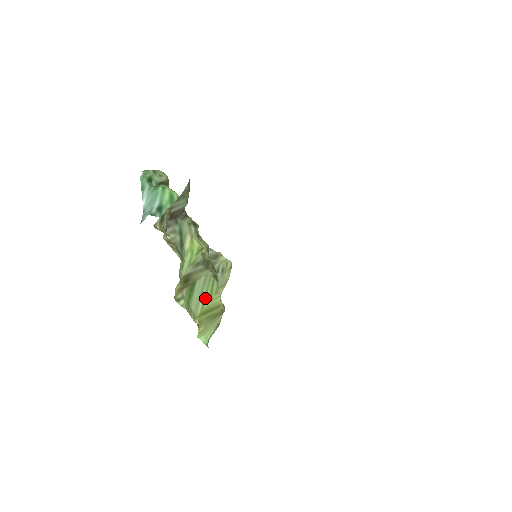
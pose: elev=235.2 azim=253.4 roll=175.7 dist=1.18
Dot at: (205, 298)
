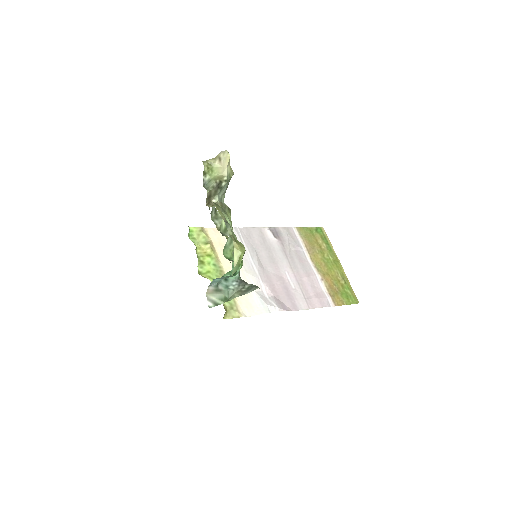
Dot at: occluded
